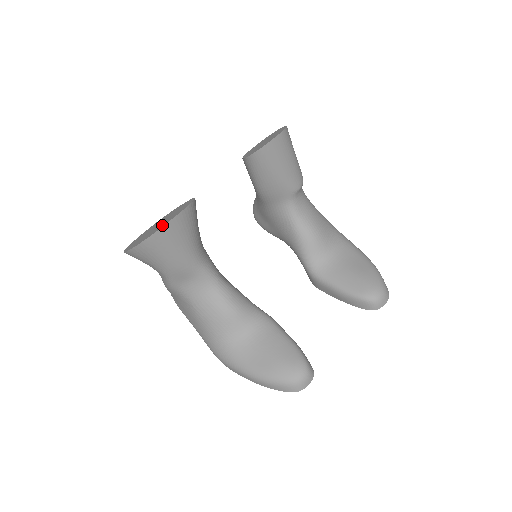
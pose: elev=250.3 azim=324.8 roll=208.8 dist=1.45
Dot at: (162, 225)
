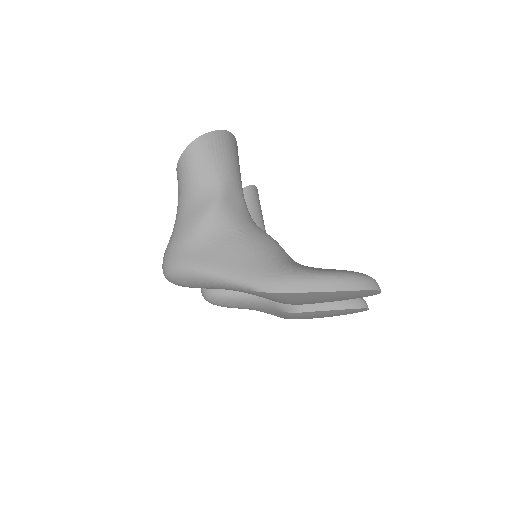
Dot at: occluded
